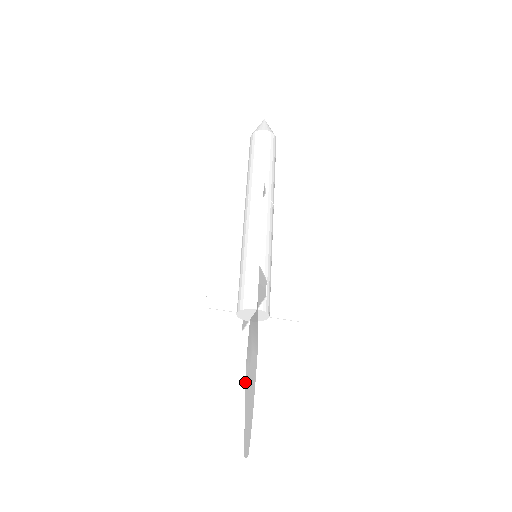
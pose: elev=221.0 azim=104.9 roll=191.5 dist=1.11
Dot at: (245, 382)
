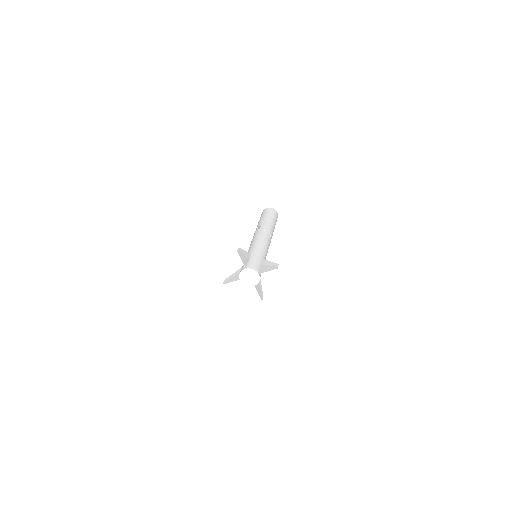
Dot at: occluded
